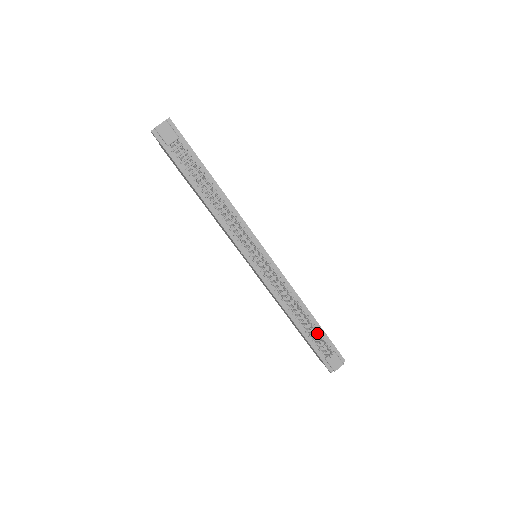
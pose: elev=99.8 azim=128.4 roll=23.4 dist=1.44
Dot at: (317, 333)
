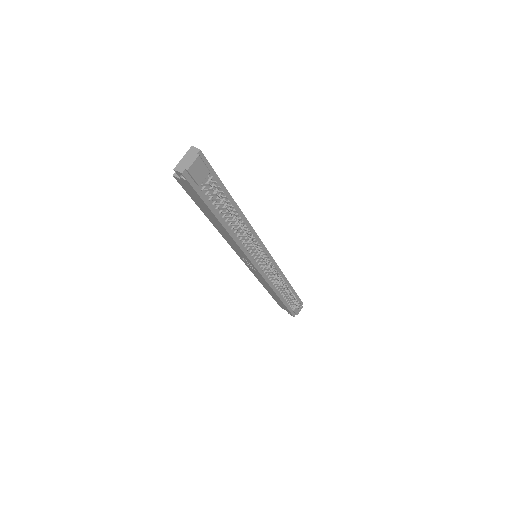
Dot at: occluded
